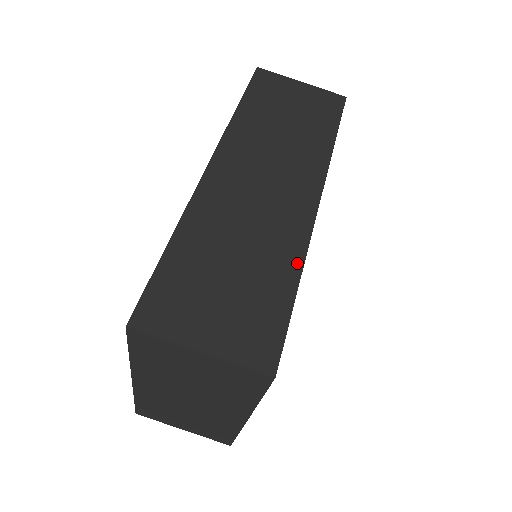
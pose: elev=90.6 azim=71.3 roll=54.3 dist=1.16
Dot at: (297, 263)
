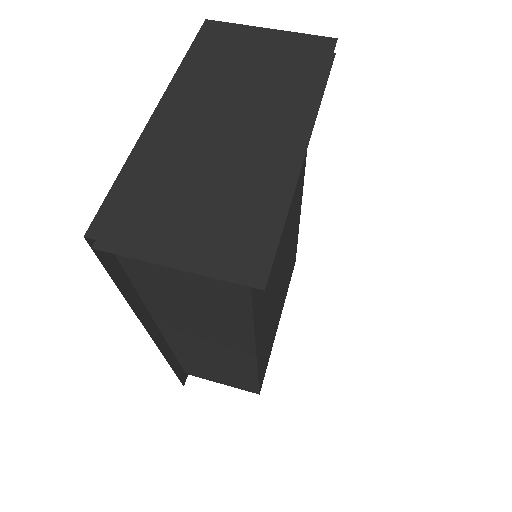
Dot at: occluded
